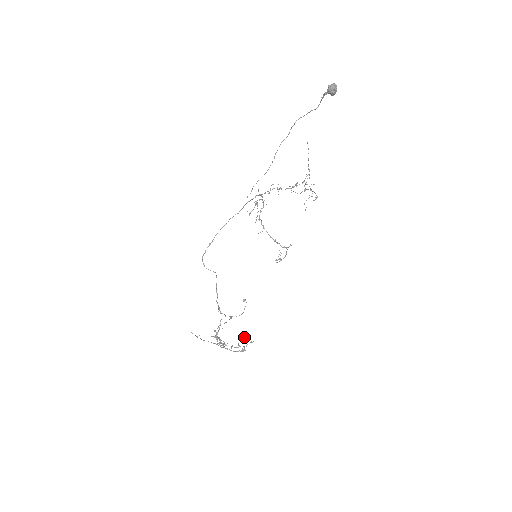
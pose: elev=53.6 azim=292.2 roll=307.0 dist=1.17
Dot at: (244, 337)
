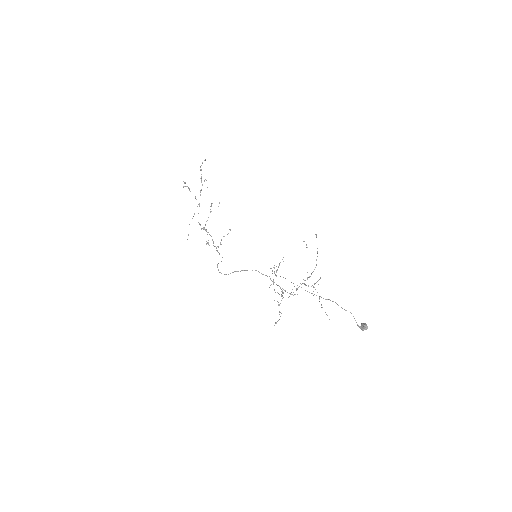
Dot at: (202, 163)
